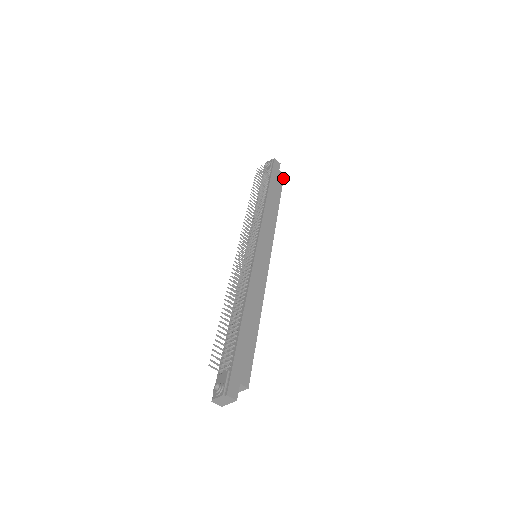
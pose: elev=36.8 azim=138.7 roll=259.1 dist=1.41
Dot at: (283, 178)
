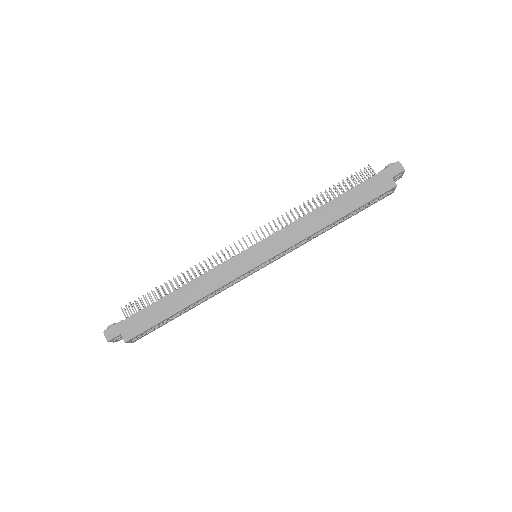
Dot at: (389, 189)
